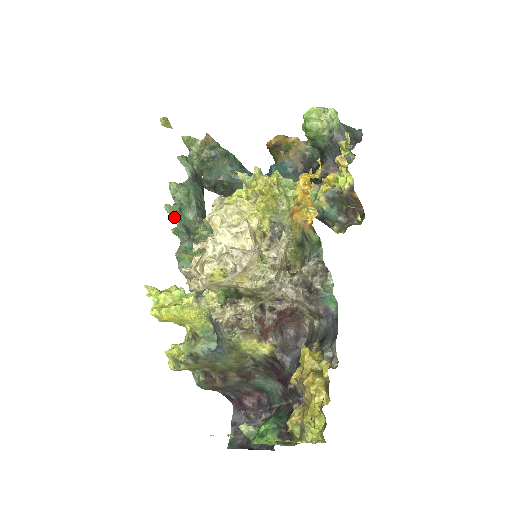
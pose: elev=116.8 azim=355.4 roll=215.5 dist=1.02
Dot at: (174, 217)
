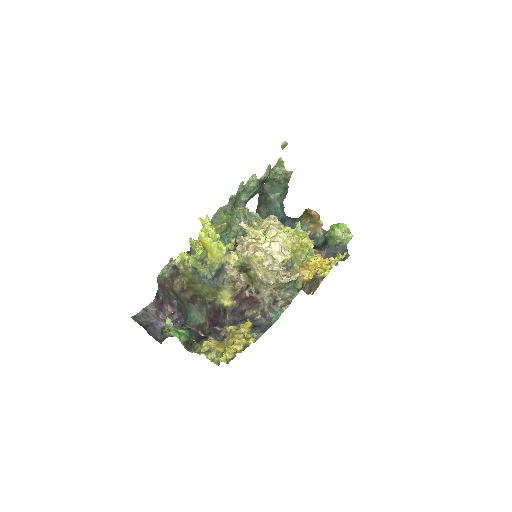
Dot at: (238, 191)
